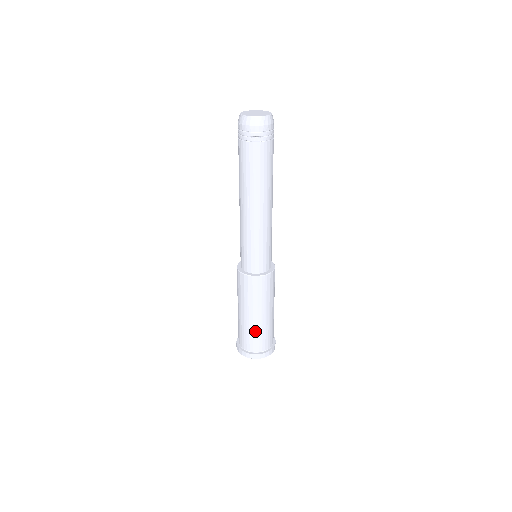
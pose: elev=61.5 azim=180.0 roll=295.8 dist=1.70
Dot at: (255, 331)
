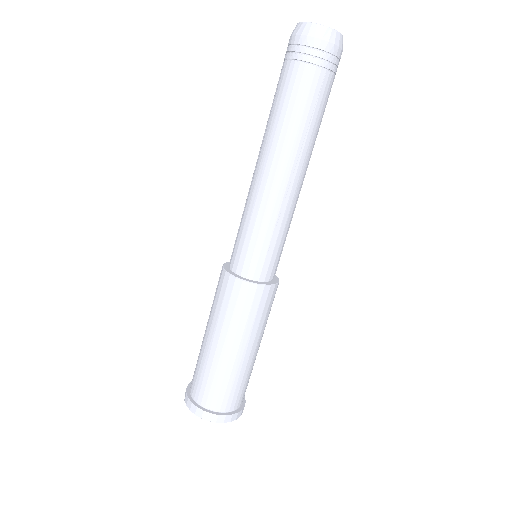
Dot at: (246, 375)
